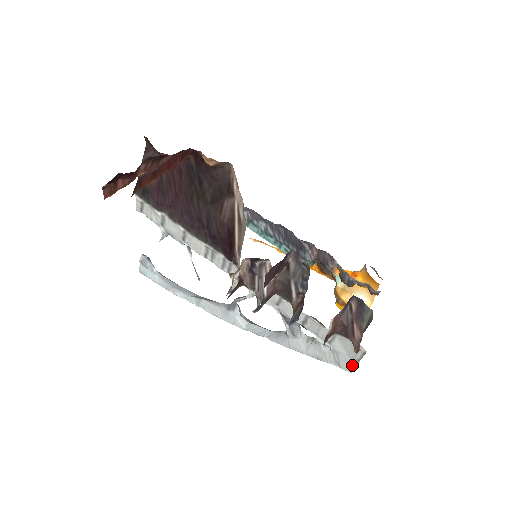
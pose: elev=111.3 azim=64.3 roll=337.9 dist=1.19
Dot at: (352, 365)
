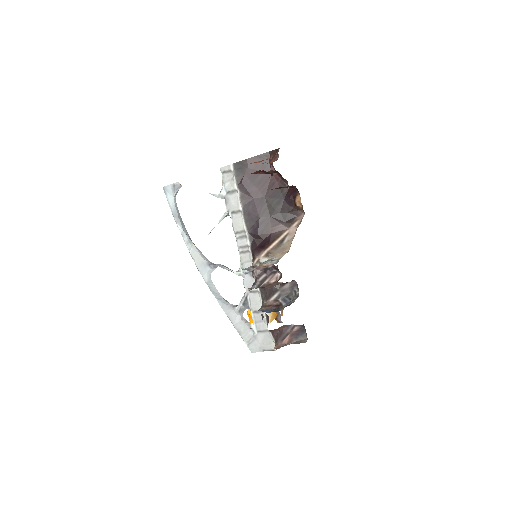
Dot at: (257, 350)
